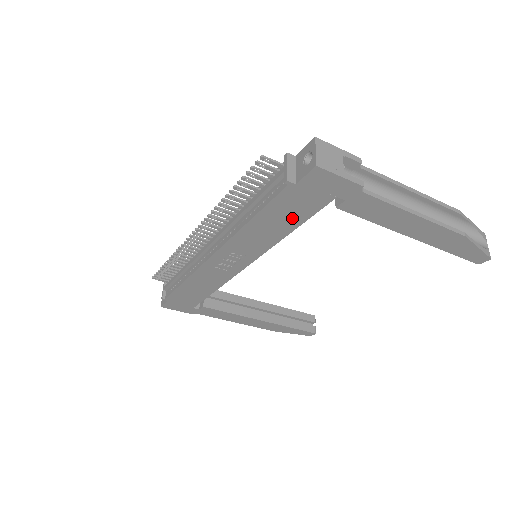
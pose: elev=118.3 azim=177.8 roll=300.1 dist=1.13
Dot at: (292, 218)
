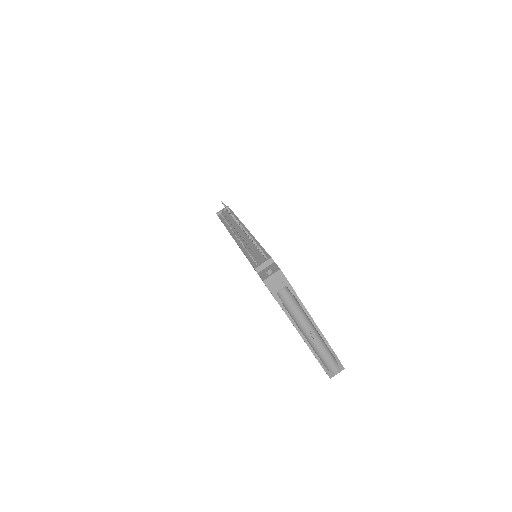
Dot at: occluded
